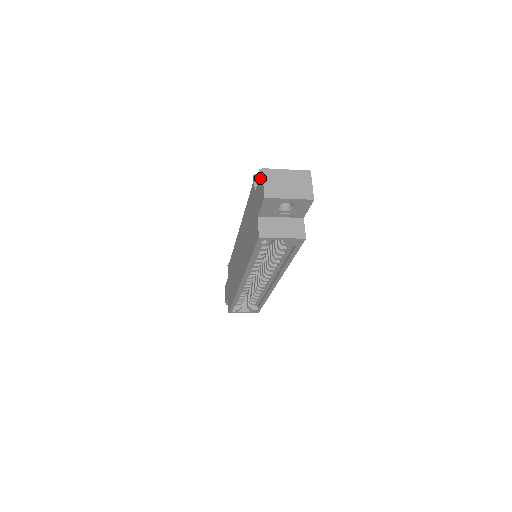
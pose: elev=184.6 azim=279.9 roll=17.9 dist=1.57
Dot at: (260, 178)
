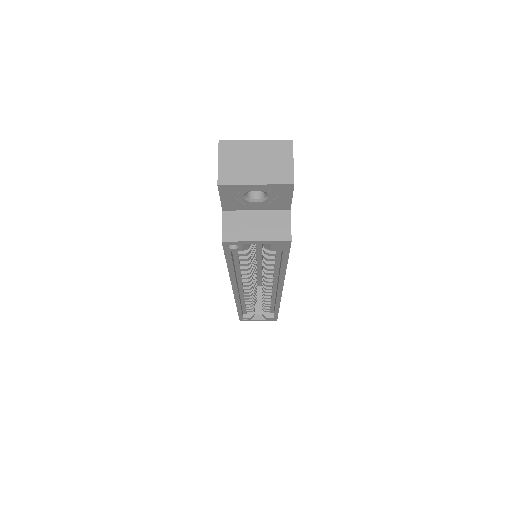
Dot at: occluded
